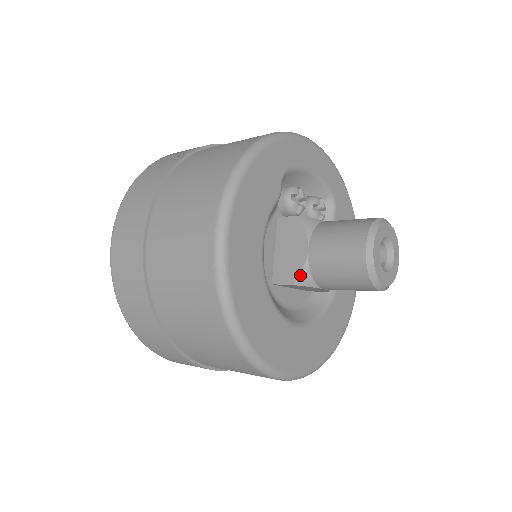
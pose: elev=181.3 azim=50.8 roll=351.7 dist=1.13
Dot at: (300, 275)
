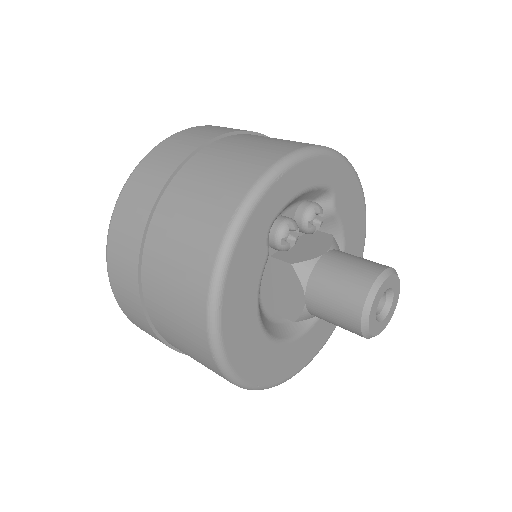
Dot at: (300, 317)
